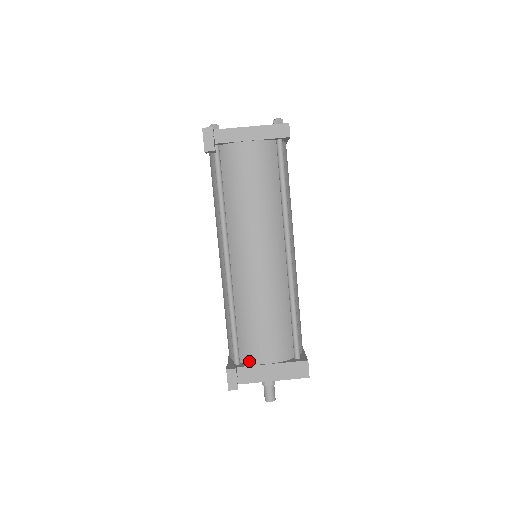
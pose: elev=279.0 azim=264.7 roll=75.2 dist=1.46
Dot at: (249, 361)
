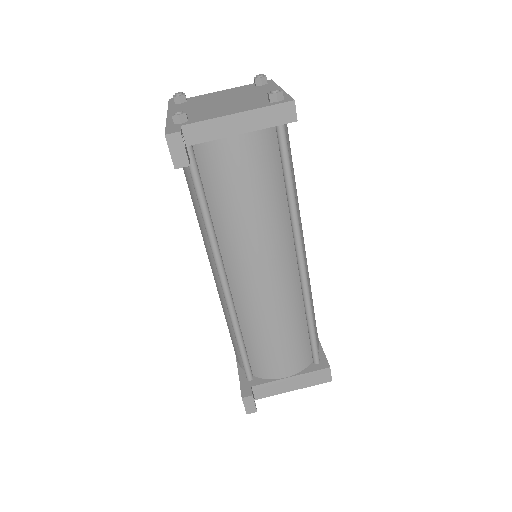
Dot at: (264, 376)
